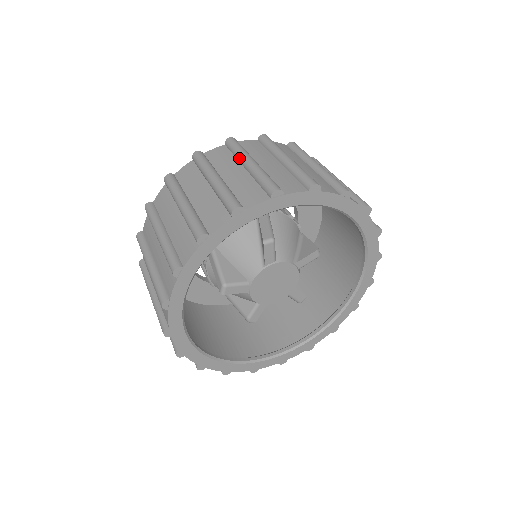
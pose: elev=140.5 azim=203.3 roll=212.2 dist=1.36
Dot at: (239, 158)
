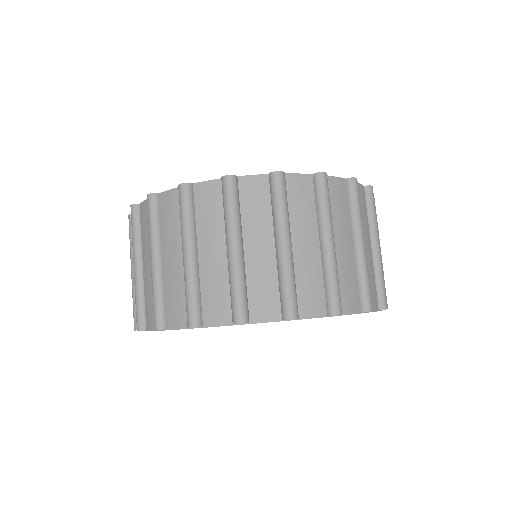
Dot at: (181, 234)
